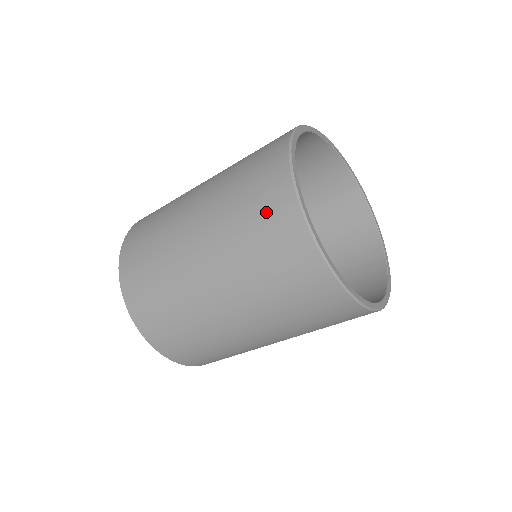
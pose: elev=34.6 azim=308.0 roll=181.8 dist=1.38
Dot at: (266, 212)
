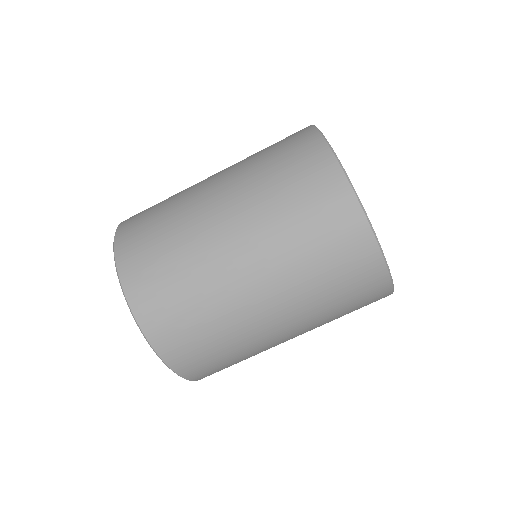
Dot at: (313, 191)
